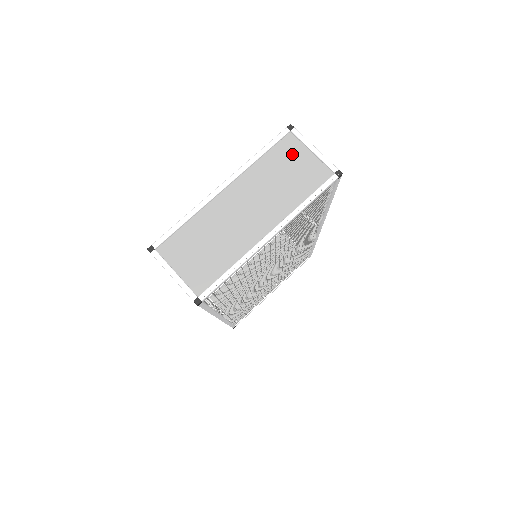
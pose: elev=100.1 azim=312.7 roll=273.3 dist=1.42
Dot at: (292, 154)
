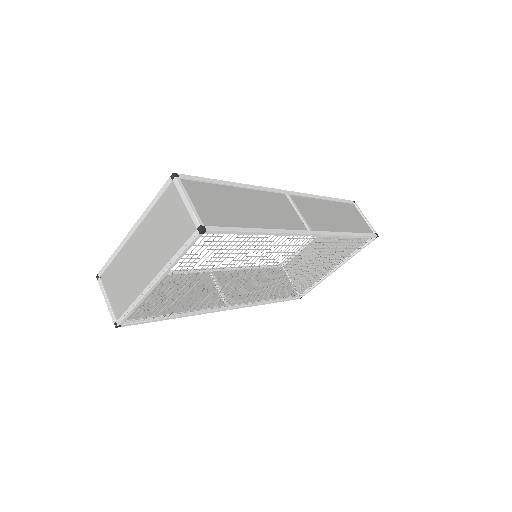
Dot at: (173, 204)
